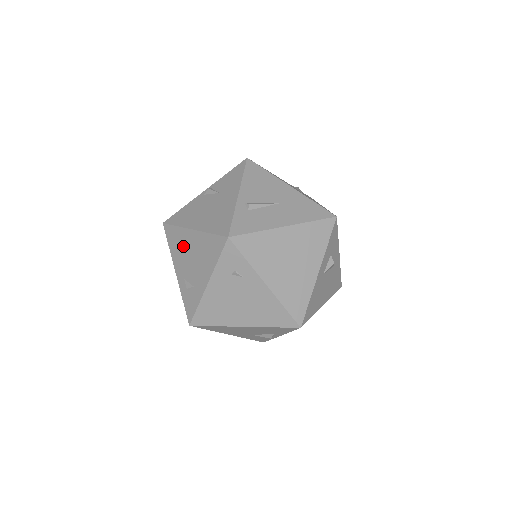
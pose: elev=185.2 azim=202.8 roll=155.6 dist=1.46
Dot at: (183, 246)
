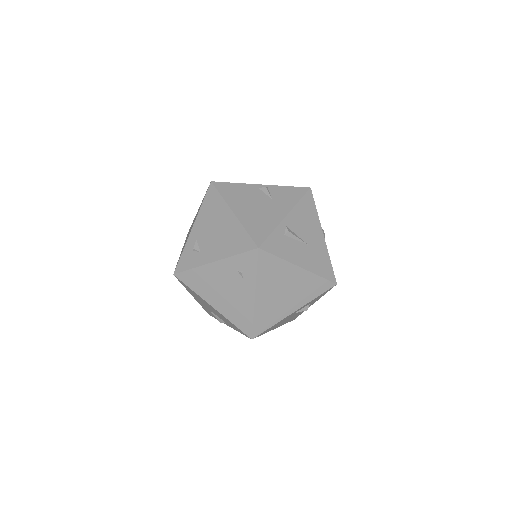
Dot at: (215, 216)
